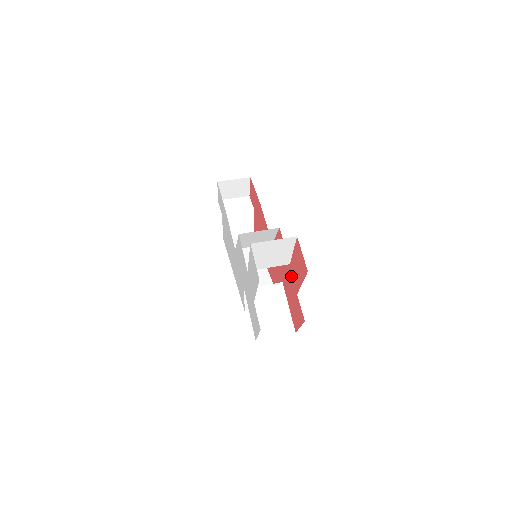
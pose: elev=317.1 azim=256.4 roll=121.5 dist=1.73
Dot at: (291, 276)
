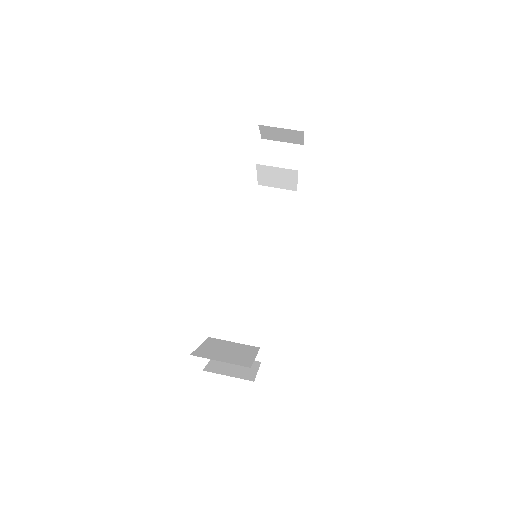
Dot at: occluded
